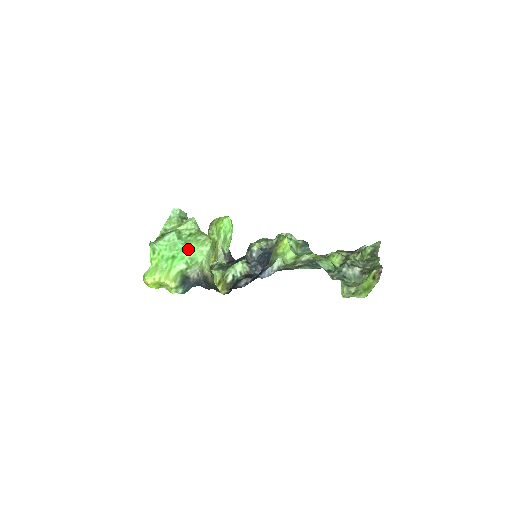
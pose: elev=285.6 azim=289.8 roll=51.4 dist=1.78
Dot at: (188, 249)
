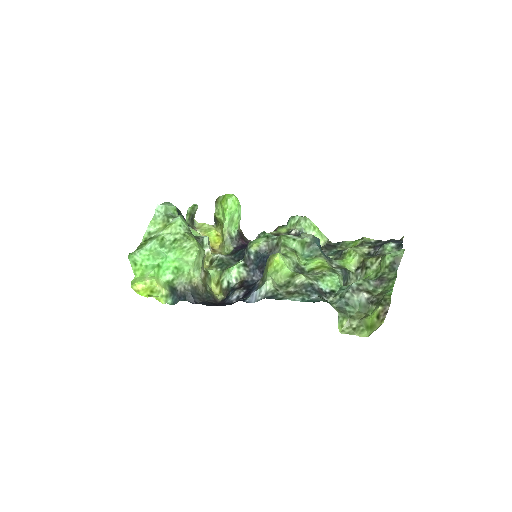
Dot at: (172, 258)
